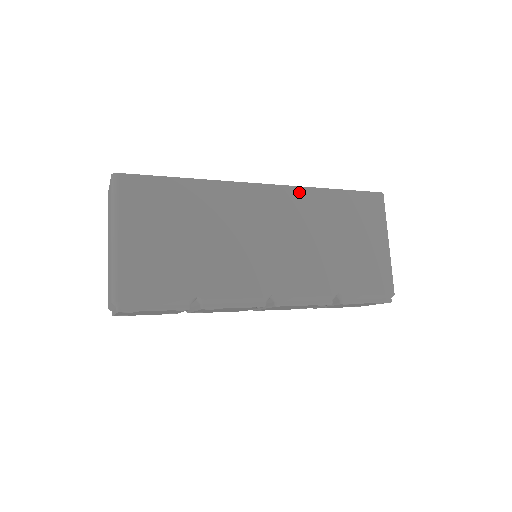
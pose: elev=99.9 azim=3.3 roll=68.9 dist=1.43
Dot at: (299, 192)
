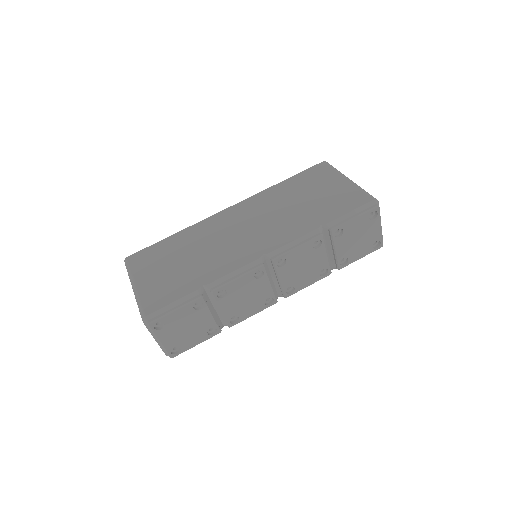
Dot at: (256, 197)
